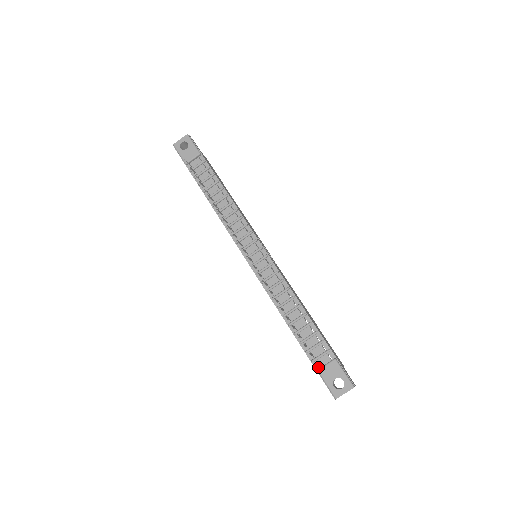
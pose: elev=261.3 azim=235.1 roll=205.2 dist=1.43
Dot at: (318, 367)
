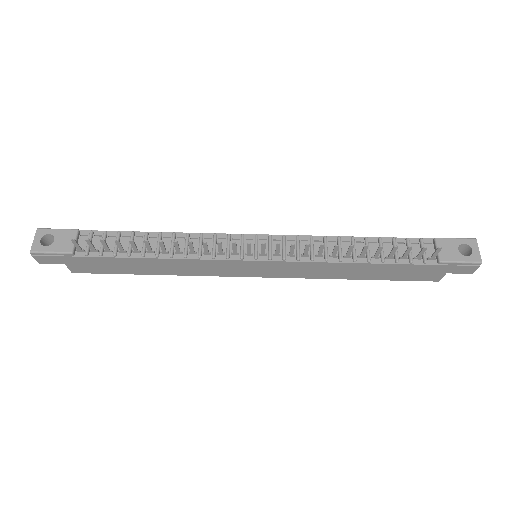
Dot at: (435, 261)
